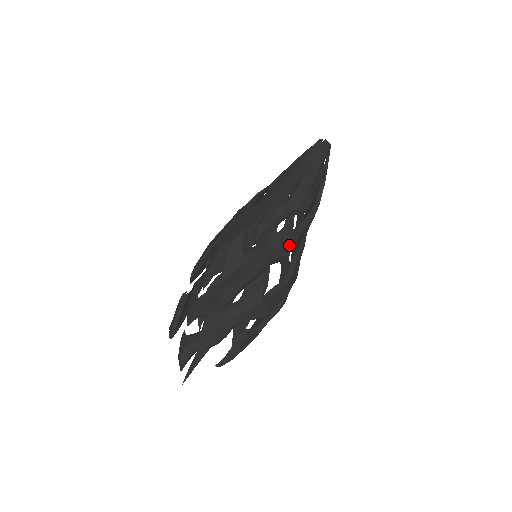
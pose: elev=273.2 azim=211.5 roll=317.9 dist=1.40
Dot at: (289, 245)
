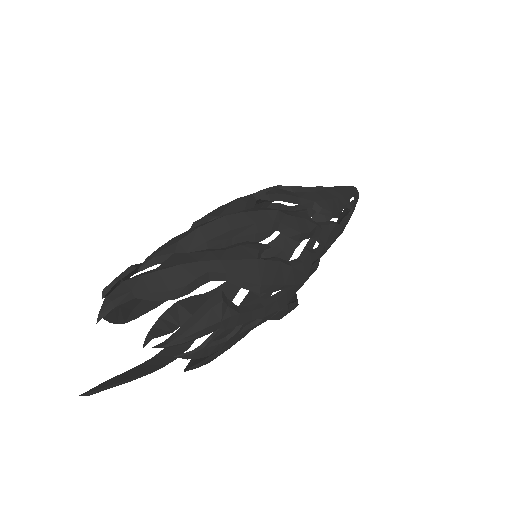
Dot at: (304, 224)
